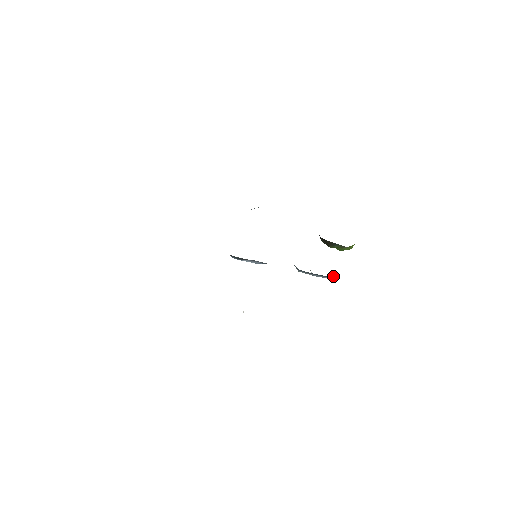
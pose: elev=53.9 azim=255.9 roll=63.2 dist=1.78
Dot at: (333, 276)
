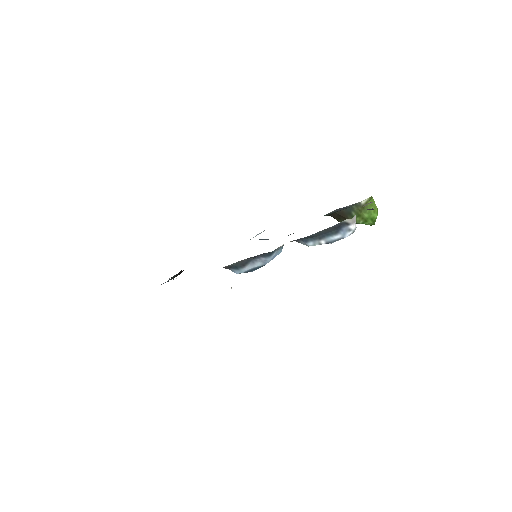
Dot at: (343, 223)
